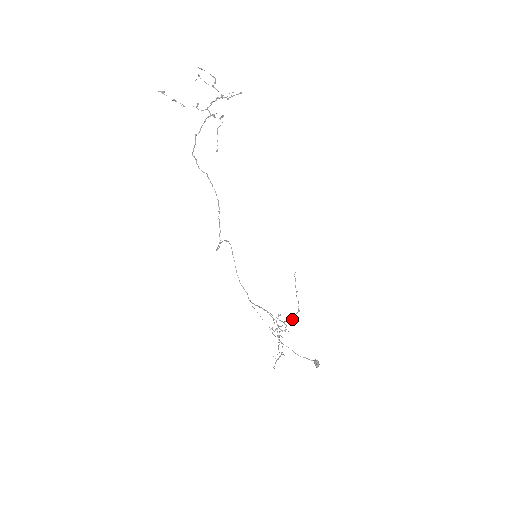
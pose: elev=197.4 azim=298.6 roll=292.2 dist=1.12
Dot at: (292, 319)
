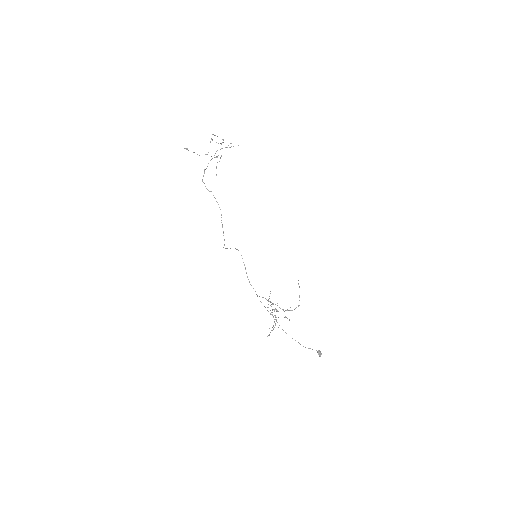
Dot at: (291, 310)
